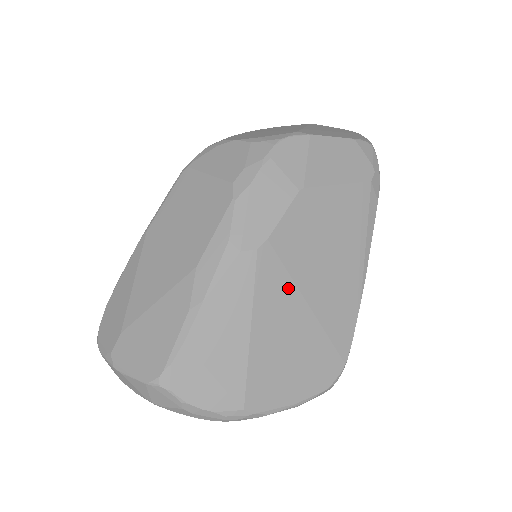
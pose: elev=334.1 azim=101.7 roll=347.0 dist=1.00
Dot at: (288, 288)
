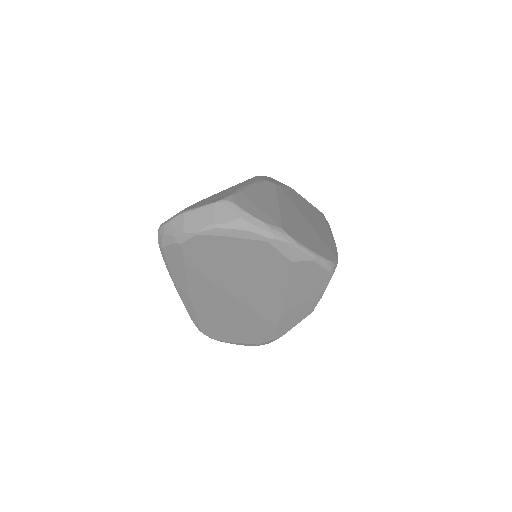
Dot at: (294, 207)
